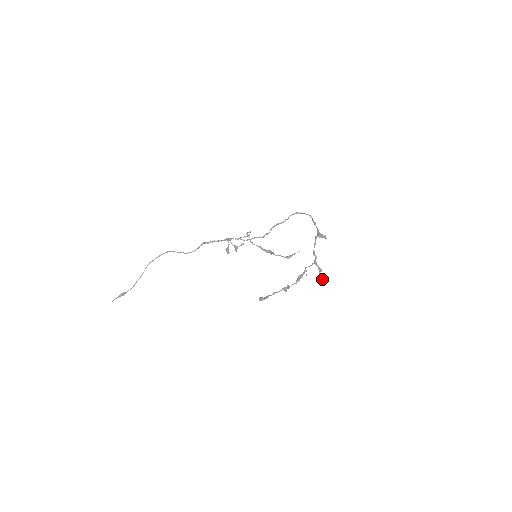
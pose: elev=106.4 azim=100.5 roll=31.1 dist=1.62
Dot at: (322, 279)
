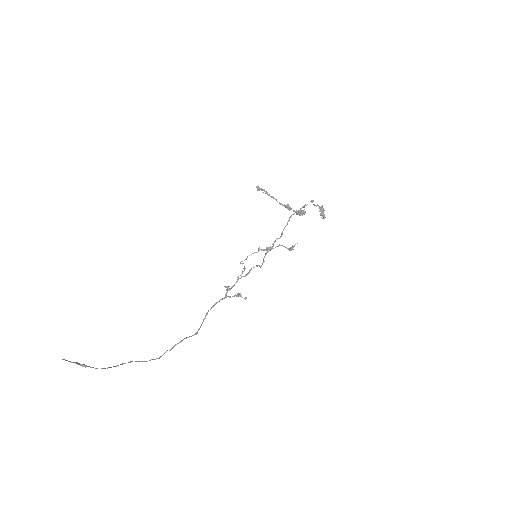
Dot at: (321, 207)
